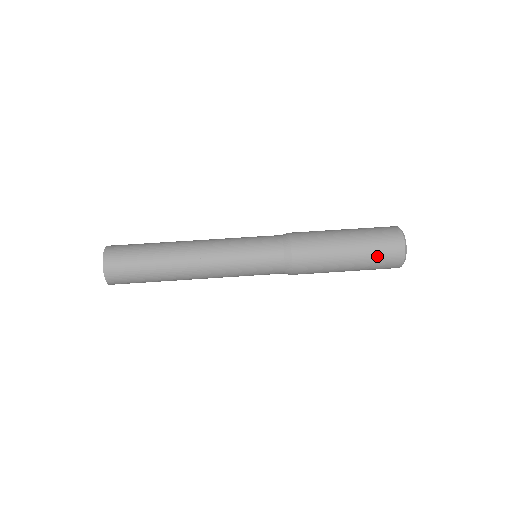
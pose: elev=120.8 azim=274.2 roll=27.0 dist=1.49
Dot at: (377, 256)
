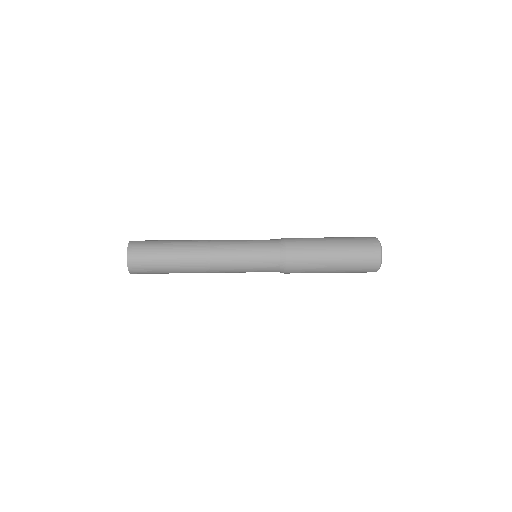
Dot at: (358, 251)
